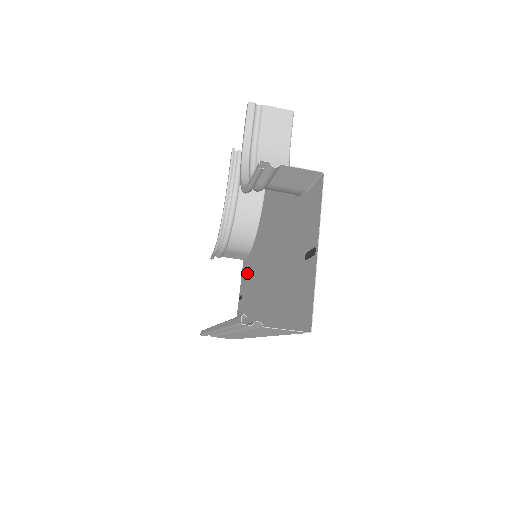
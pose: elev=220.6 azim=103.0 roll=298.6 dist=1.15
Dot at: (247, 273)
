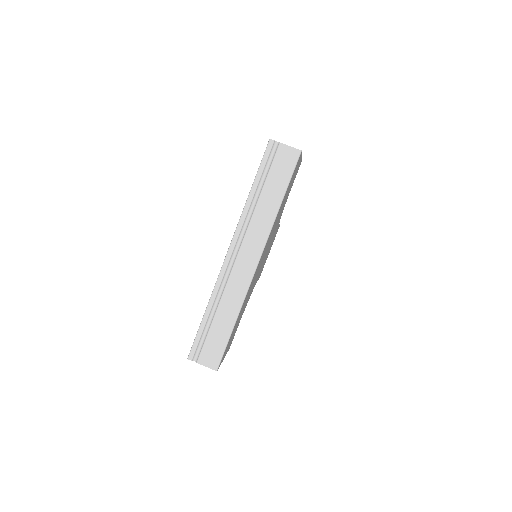
Dot at: occluded
